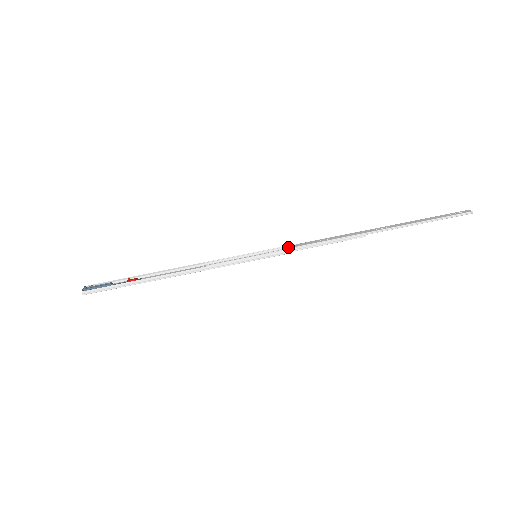
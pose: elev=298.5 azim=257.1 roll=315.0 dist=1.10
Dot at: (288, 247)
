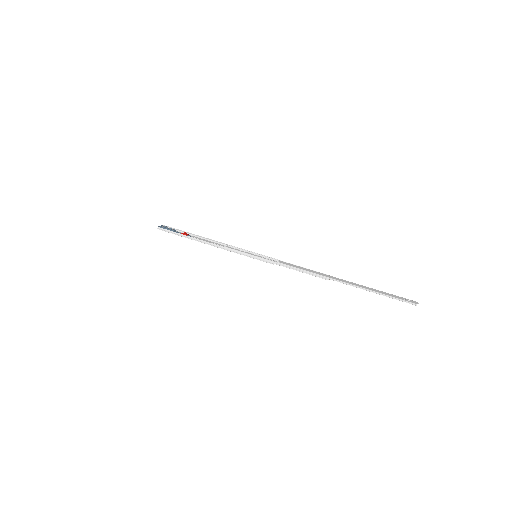
Dot at: (278, 261)
